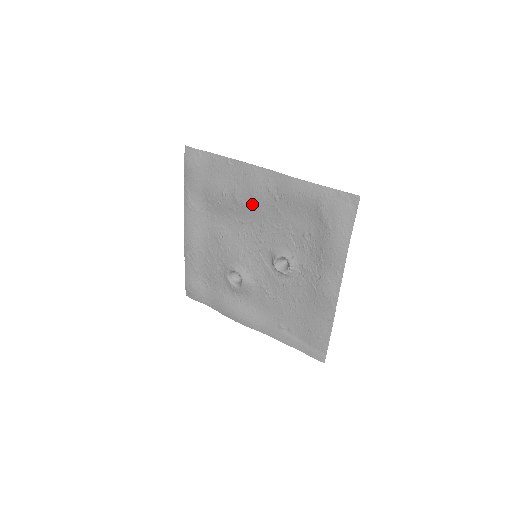
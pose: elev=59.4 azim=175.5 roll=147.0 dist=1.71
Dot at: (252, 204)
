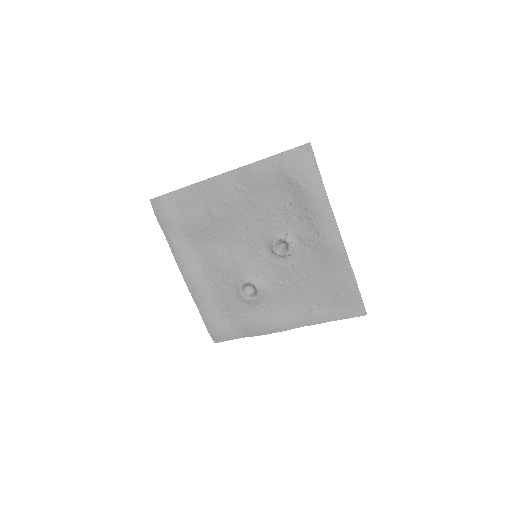
Dot at: (229, 211)
